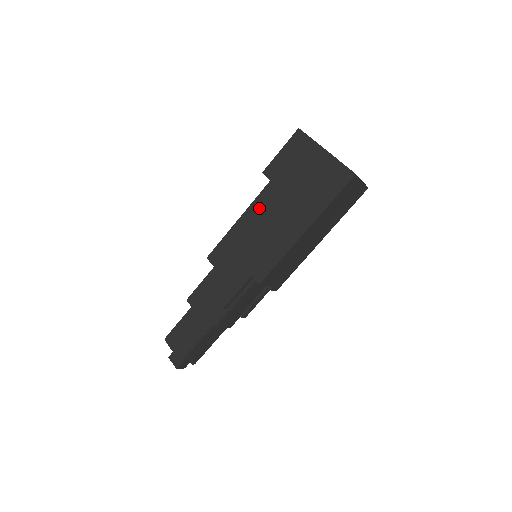
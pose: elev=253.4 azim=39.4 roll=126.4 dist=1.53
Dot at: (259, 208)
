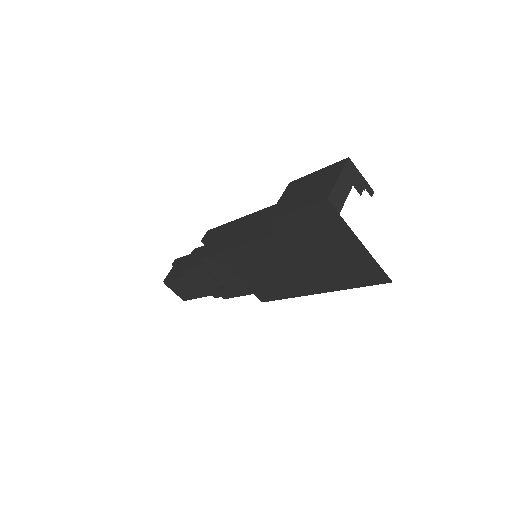
Dot at: (262, 251)
